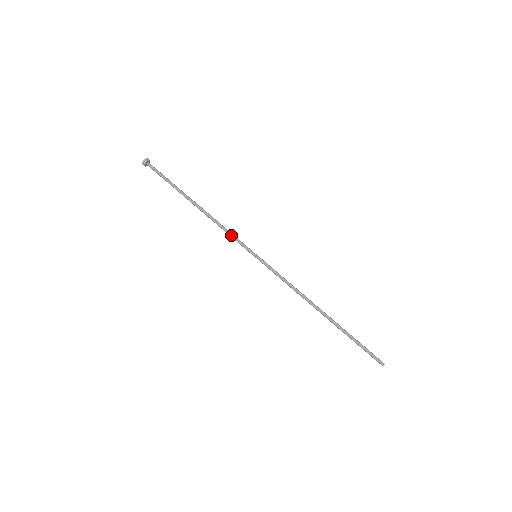
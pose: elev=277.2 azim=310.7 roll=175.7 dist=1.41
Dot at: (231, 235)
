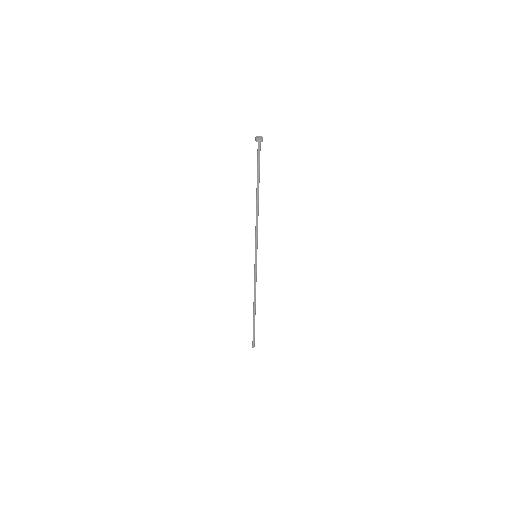
Dot at: (257, 234)
